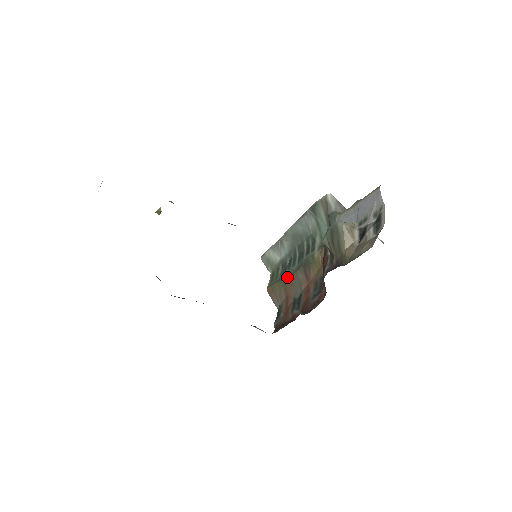
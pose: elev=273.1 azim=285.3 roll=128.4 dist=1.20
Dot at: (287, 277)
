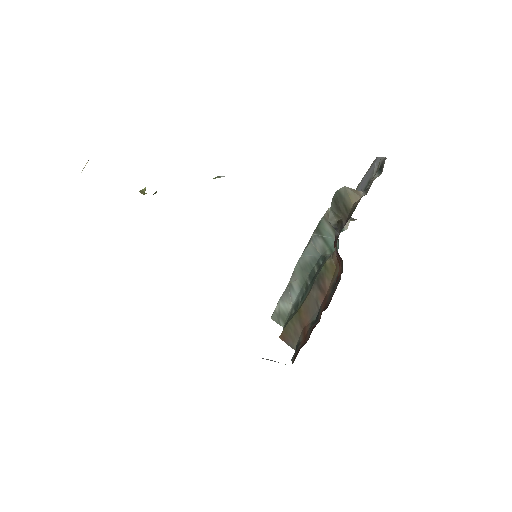
Dot at: (300, 306)
